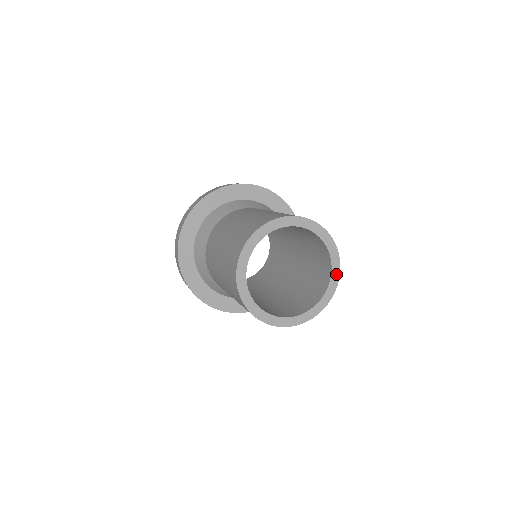
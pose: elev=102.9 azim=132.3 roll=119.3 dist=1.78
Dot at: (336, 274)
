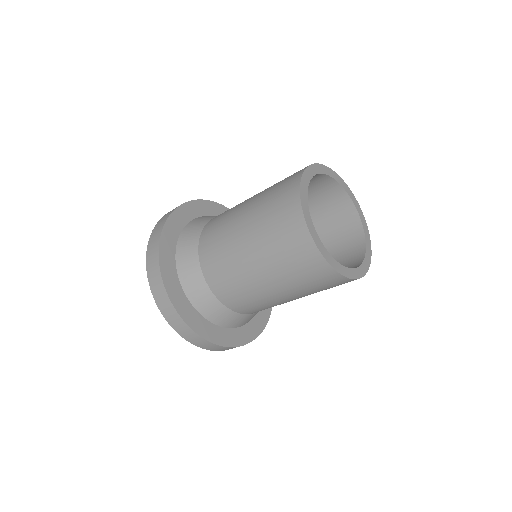
Dot at: (368, 240)
